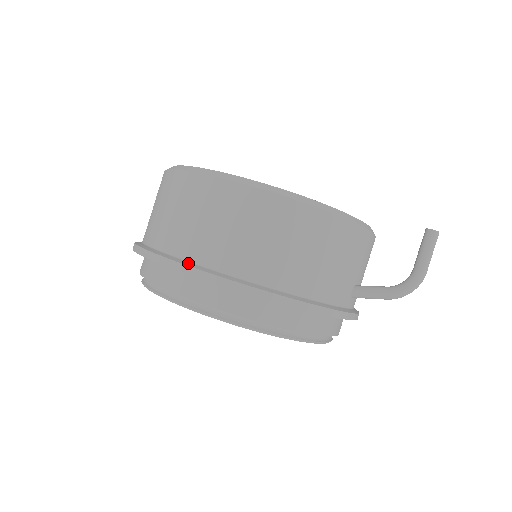
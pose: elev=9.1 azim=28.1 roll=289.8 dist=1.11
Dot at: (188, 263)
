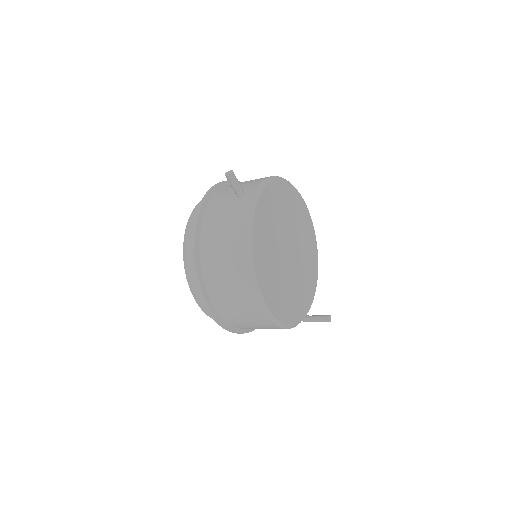
Dot at: (220, 319)
